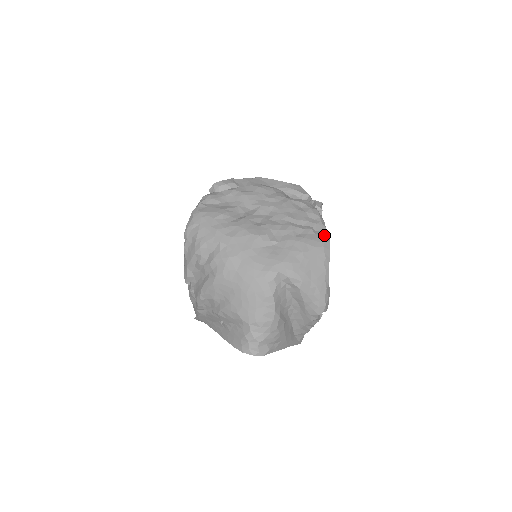
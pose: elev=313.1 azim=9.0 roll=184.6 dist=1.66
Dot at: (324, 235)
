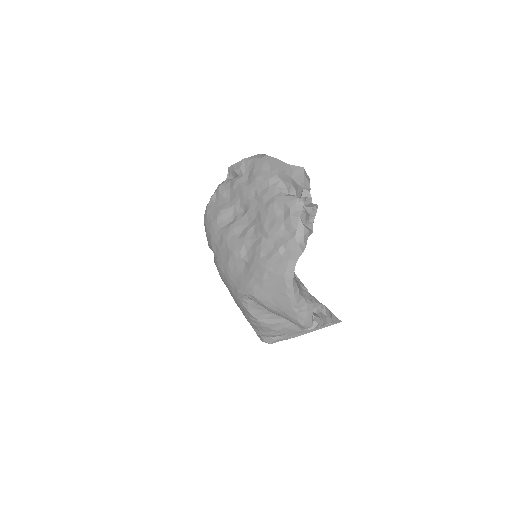
Dot at: (291, 258)
